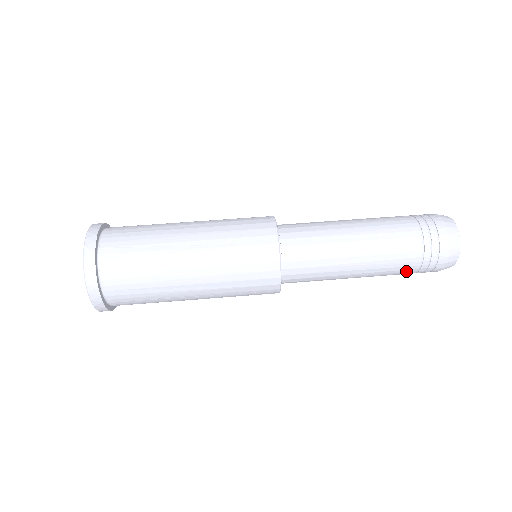
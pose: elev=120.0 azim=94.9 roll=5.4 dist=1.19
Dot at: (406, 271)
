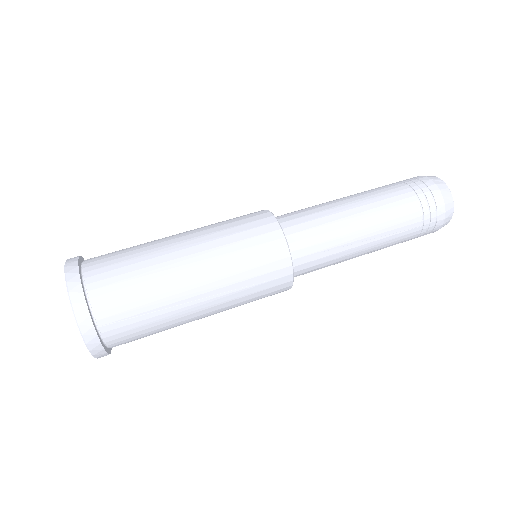
Dot at: occluded
